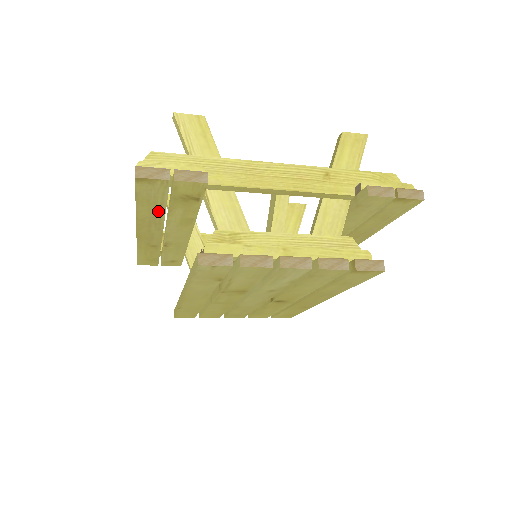
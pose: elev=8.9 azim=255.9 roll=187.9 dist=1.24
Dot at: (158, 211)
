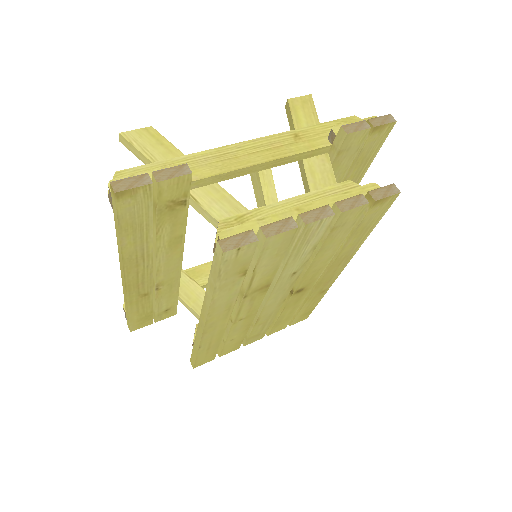
Dot at: (144, 238)
